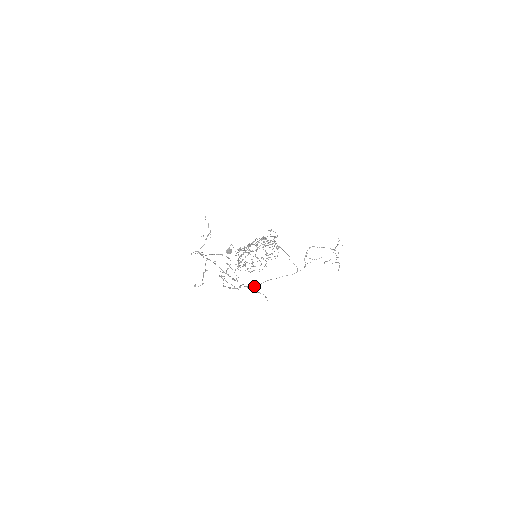
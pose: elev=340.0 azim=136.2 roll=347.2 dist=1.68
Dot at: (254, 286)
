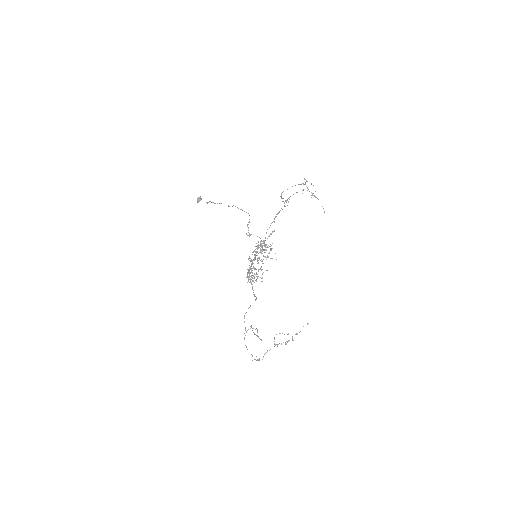
Dot at: occluded
